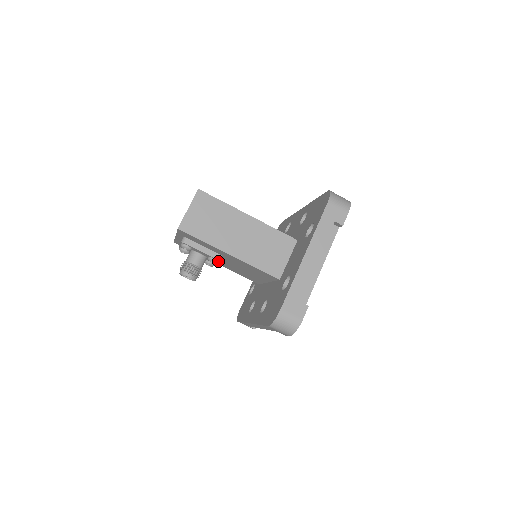
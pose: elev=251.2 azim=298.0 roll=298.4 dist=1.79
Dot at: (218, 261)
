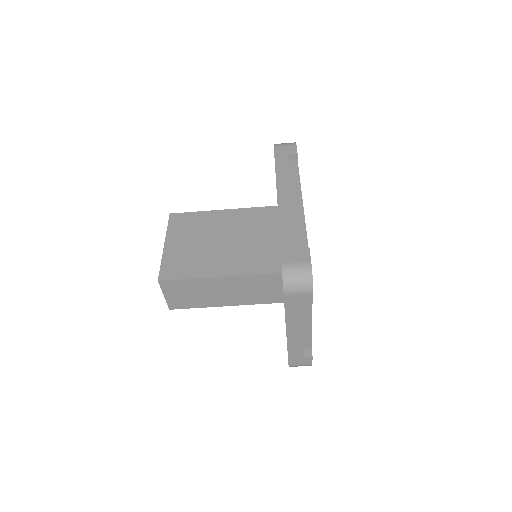
Dot at: occluded
